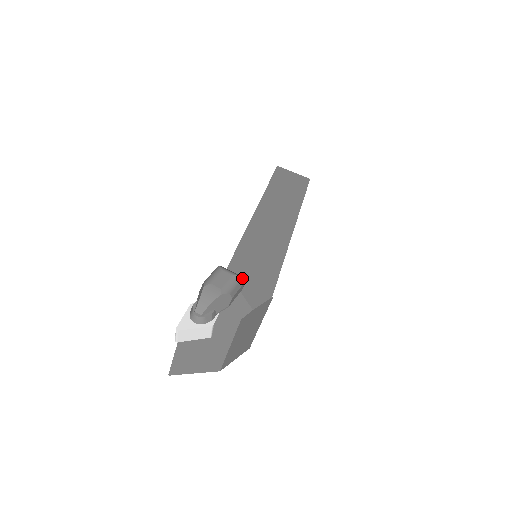
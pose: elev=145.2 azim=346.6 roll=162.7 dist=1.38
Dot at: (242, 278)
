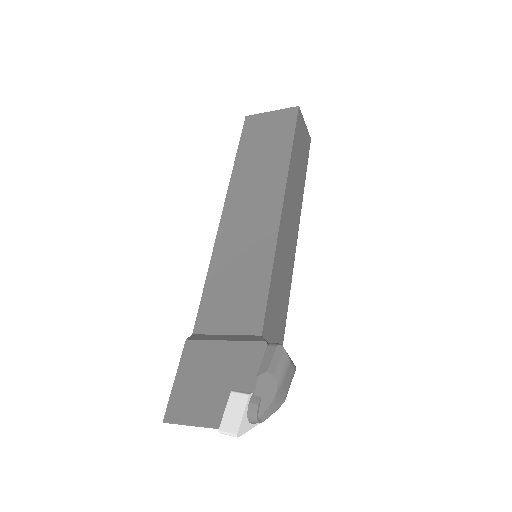
Dot at: occluded
